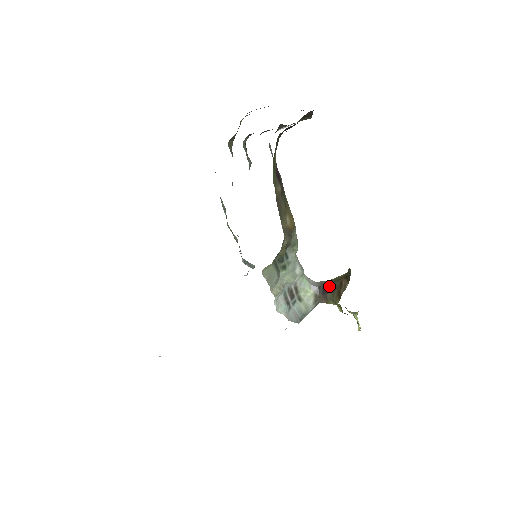
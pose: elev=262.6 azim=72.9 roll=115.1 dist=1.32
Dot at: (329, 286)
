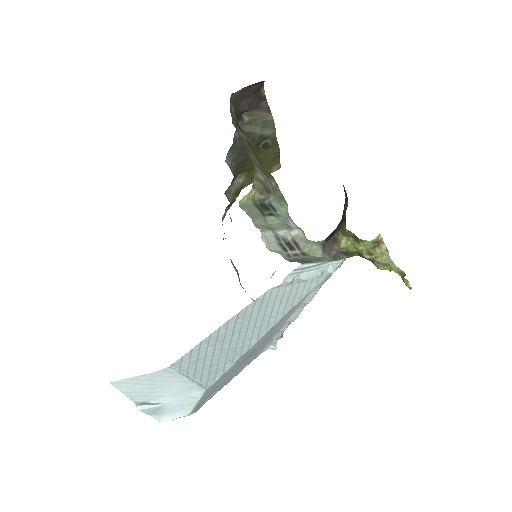
Dot at: (335, 229)
